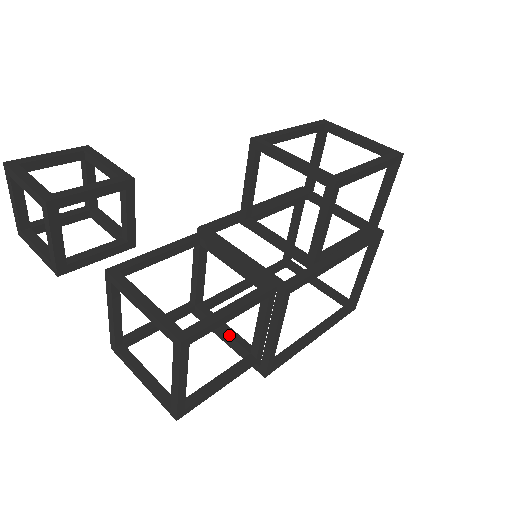
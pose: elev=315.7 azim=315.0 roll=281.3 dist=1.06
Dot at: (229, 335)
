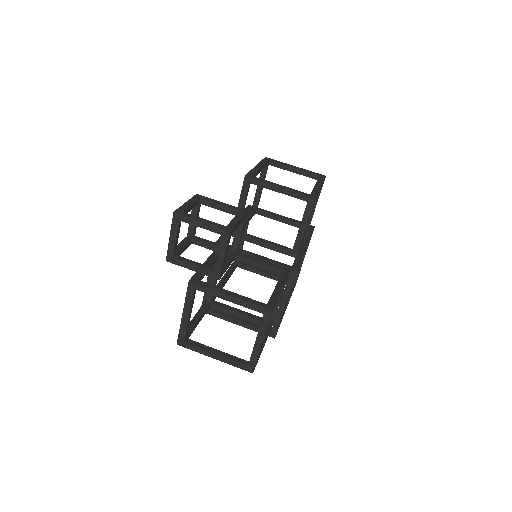
Dot at: (246, 316)
